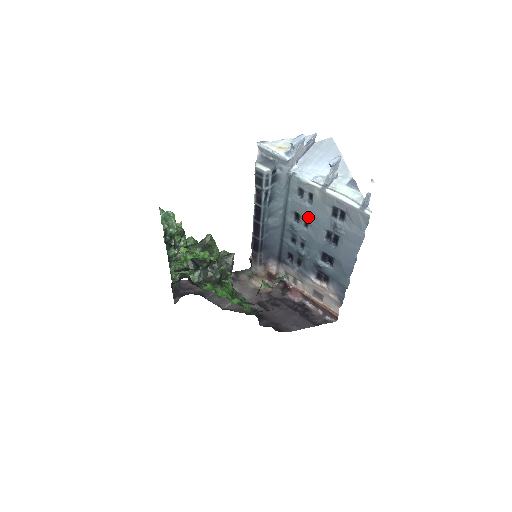
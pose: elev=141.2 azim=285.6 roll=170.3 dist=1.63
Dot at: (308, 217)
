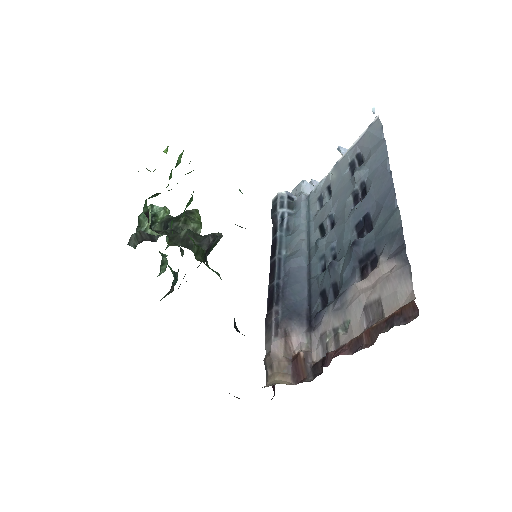
Dot at: (331, 212)
